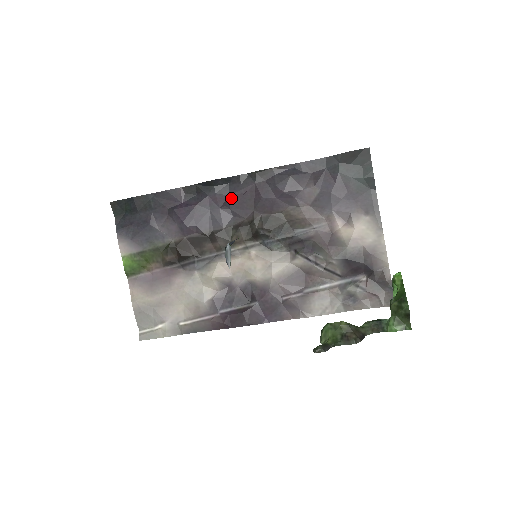
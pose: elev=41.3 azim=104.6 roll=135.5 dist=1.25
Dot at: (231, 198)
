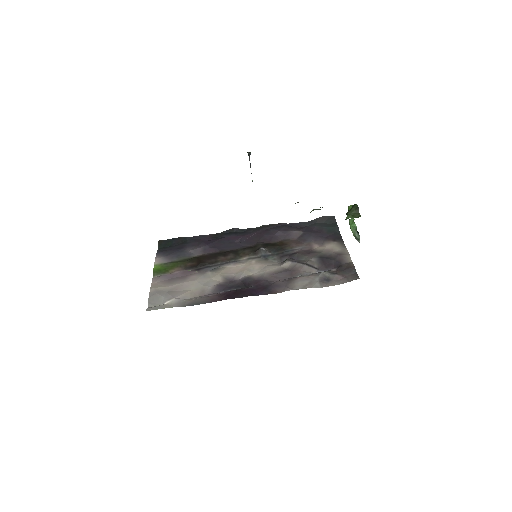
Dot at: (243, 237)
